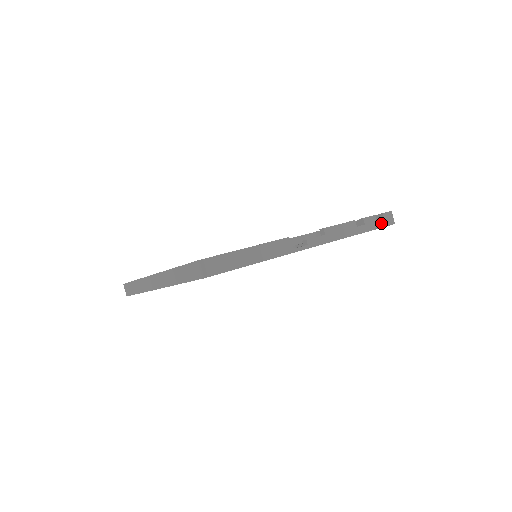
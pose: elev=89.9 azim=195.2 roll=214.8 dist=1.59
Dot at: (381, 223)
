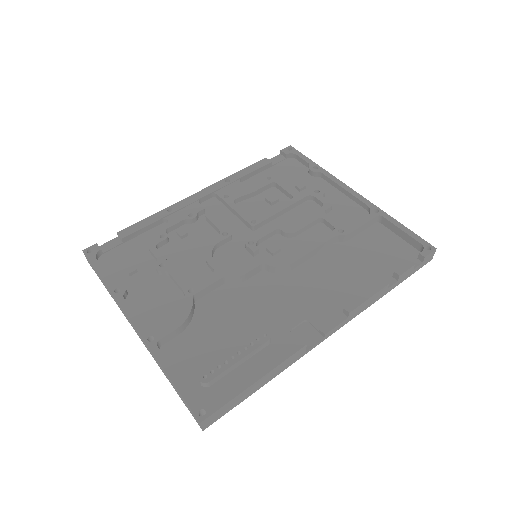
Dot at: (417, 268)
